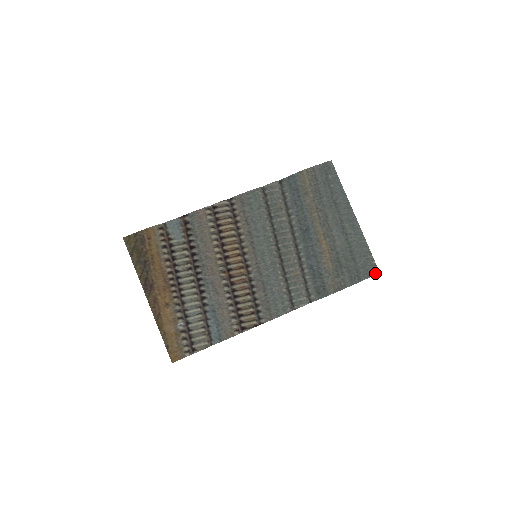
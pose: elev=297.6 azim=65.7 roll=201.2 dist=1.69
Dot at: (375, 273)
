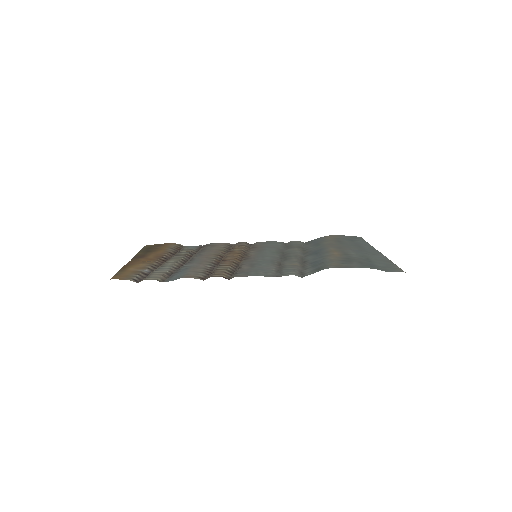
Dot at: occluded
